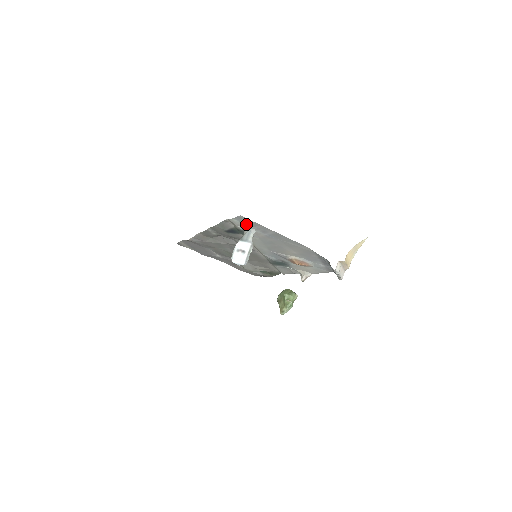
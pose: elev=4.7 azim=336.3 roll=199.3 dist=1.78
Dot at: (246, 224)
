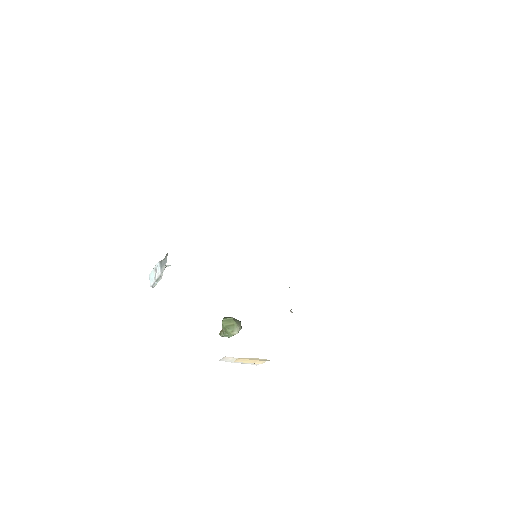
Dot at: occluded
